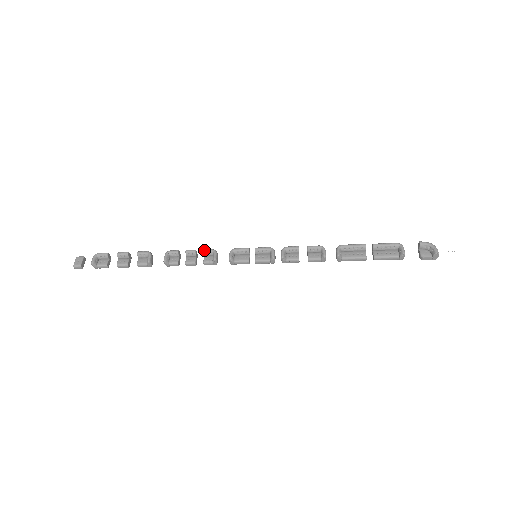
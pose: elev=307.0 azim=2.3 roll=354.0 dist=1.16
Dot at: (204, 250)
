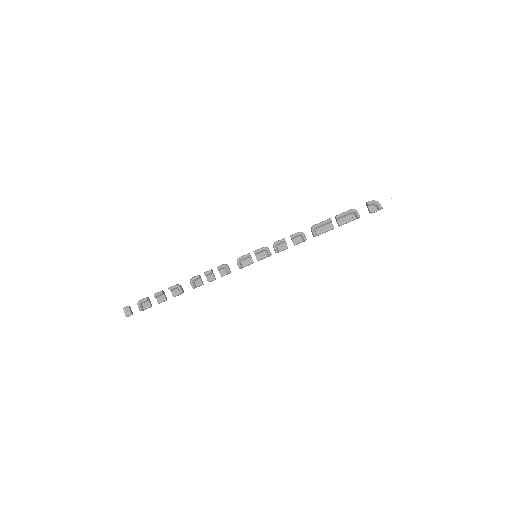
Dot at: (217, 268)
